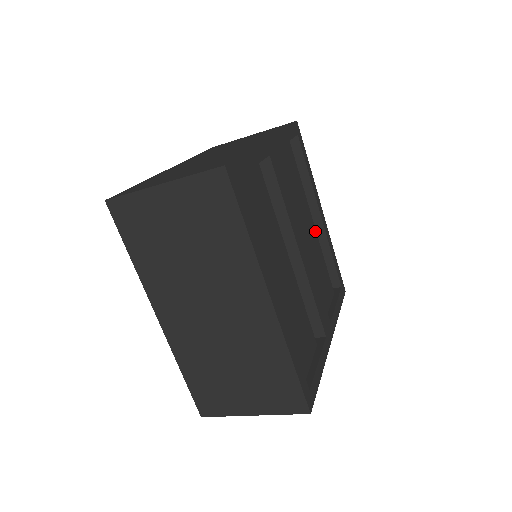
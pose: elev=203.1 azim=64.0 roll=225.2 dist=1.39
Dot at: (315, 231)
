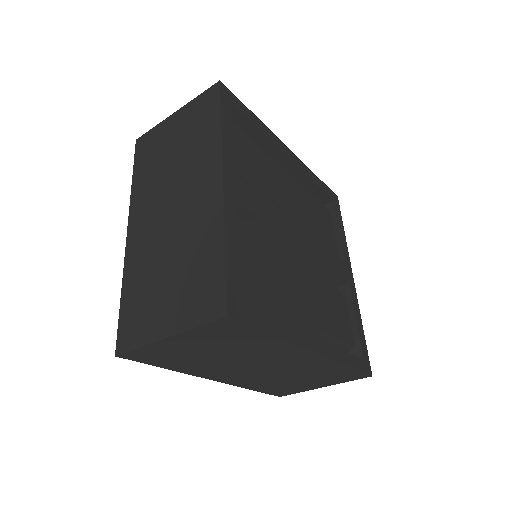
Dot at: (292, 179)
